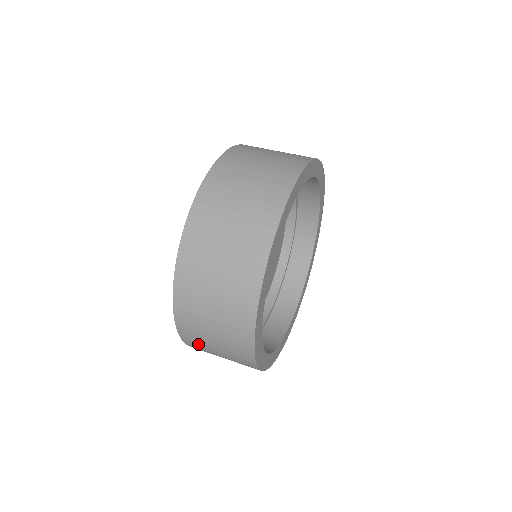
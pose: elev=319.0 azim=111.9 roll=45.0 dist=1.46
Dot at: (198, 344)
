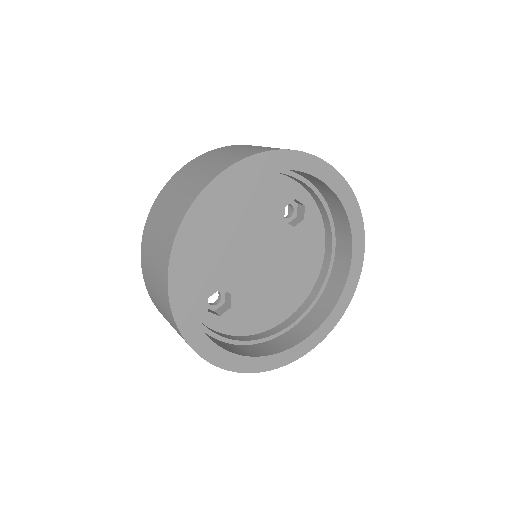
Dot at: occluded
